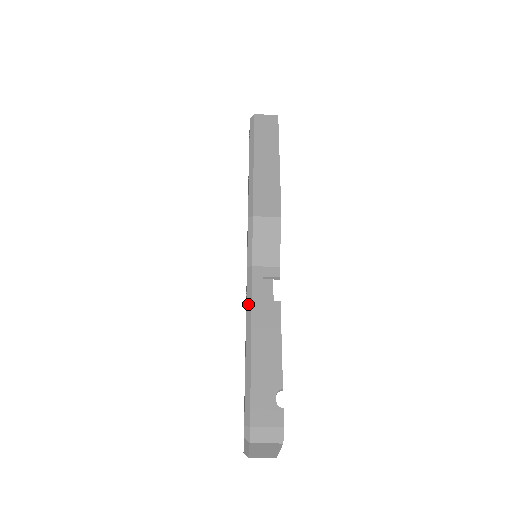
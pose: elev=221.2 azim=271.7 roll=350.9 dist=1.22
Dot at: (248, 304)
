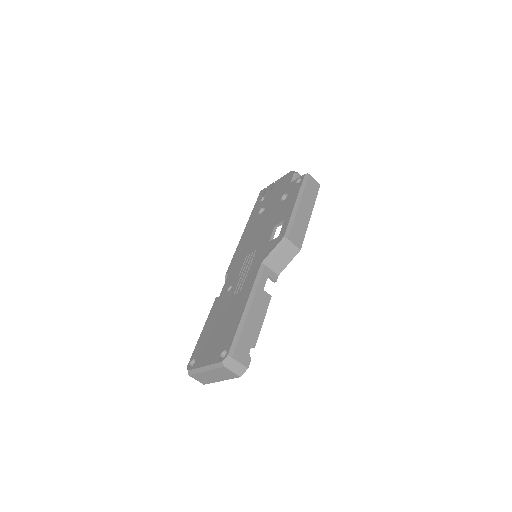
Dot at: (255, 286)
